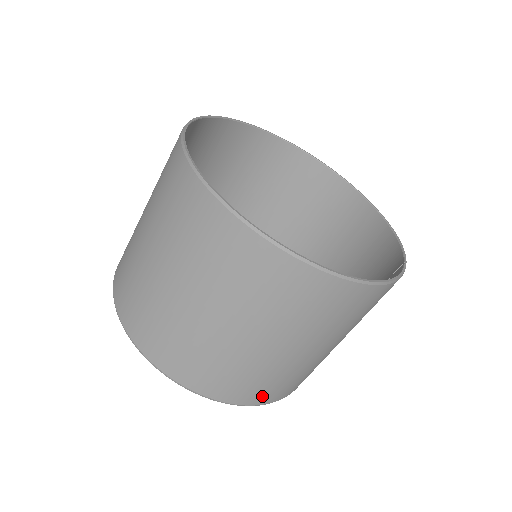
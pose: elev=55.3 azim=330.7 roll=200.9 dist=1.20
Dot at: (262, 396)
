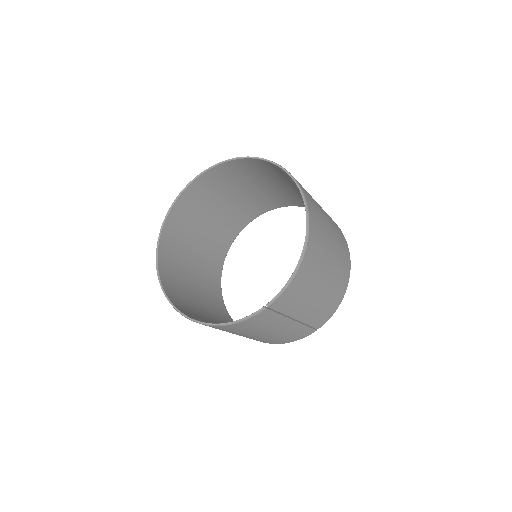
Dot at: occluded
